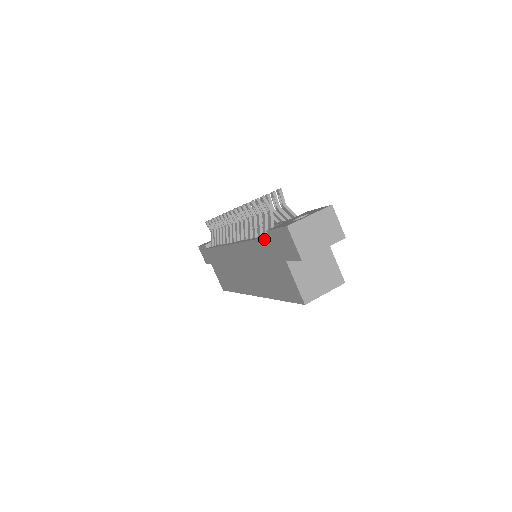
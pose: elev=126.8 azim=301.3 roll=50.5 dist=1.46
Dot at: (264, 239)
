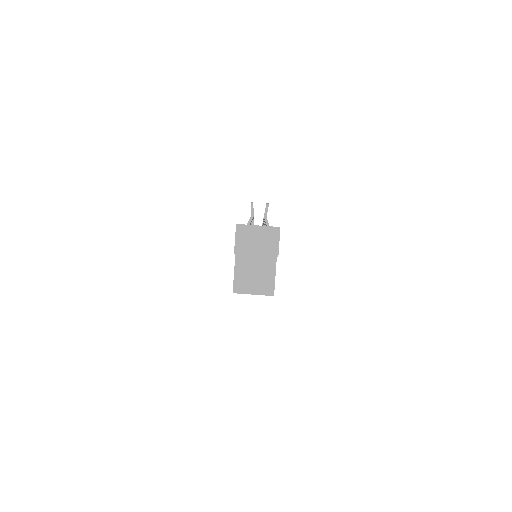
Dot at: occluded
